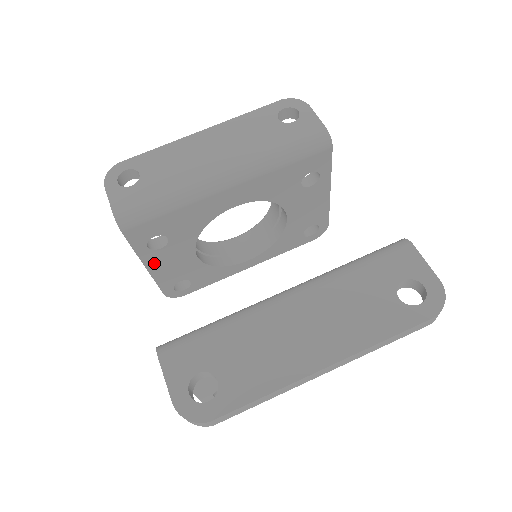
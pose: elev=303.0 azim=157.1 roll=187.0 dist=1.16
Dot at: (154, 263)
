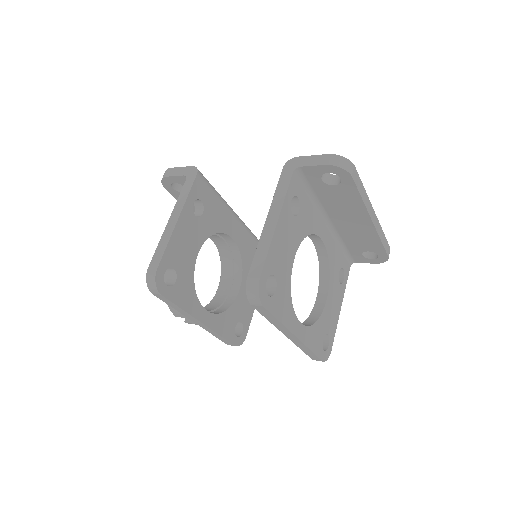
Dot at: (183, 223)
